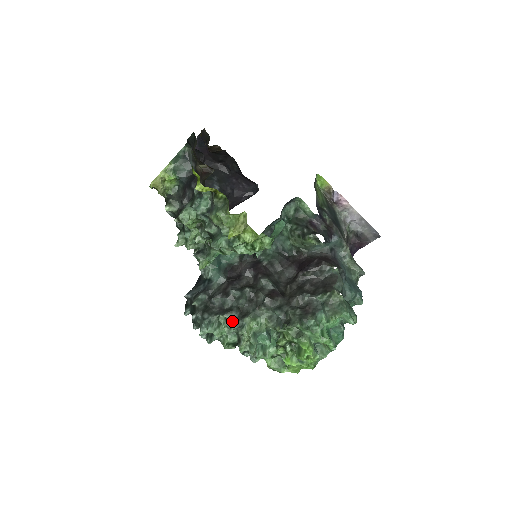
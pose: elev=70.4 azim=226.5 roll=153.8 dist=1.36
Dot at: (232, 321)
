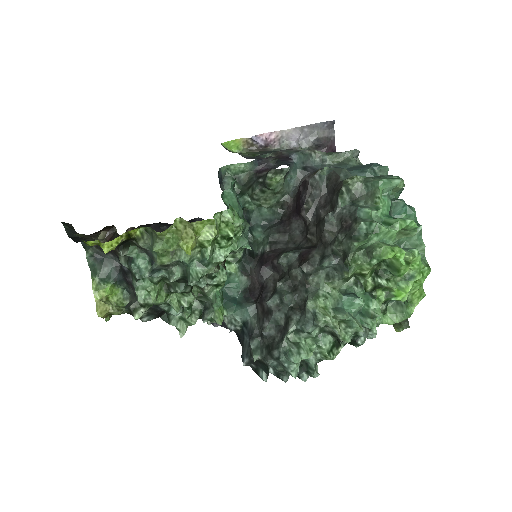
Dot at: (301, 325)
